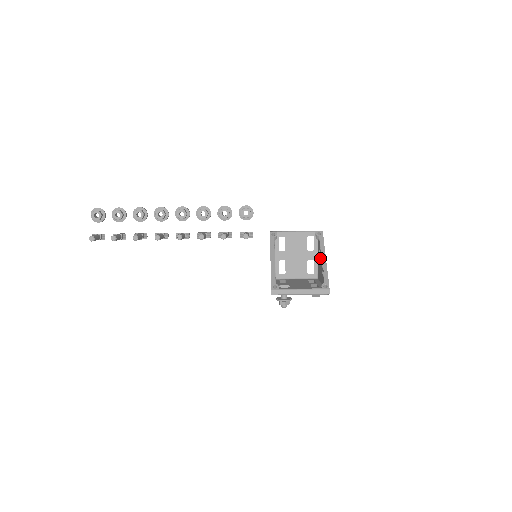
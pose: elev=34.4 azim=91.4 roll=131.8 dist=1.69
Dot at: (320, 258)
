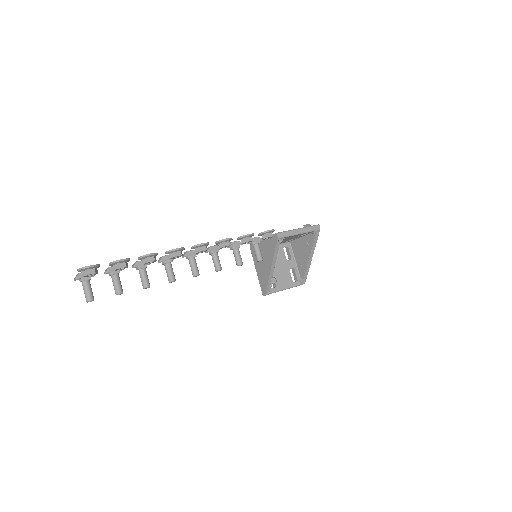
Dot at: (307, 252)
